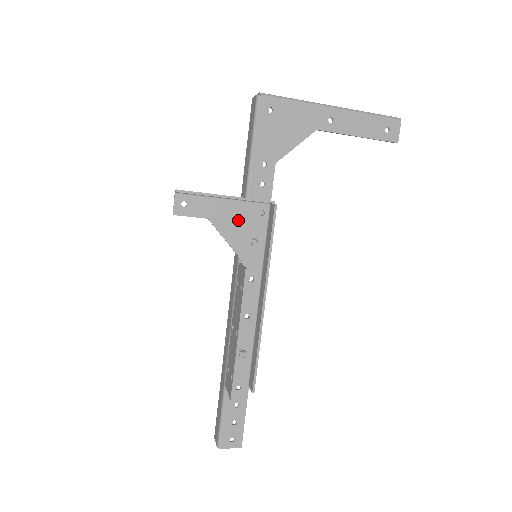
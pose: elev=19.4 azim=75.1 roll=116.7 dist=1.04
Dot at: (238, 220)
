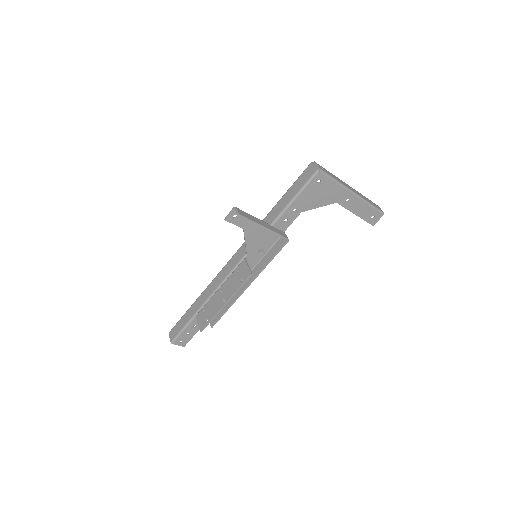
Dot at: (260, 236)
